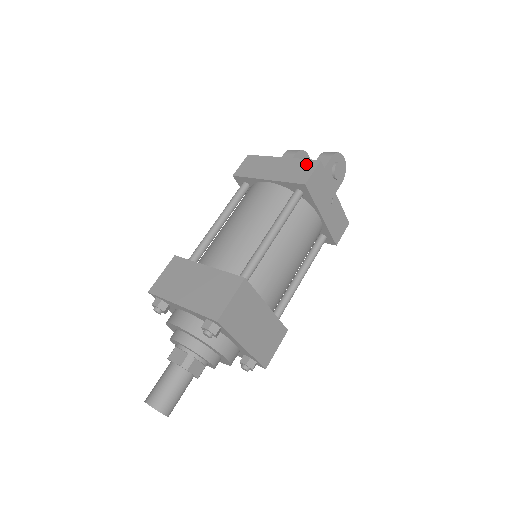
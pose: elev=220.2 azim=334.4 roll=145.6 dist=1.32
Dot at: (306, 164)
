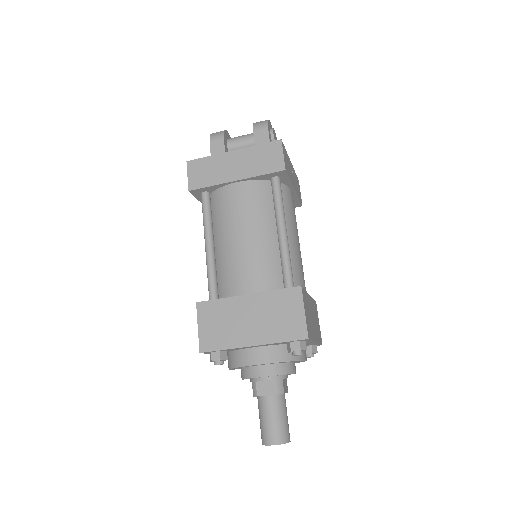
Dot at: (268, 149)
